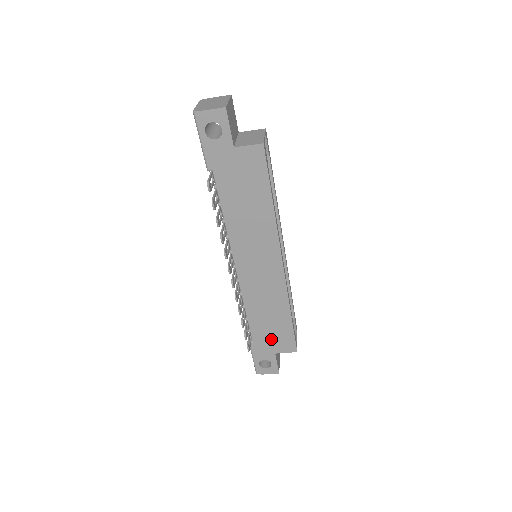
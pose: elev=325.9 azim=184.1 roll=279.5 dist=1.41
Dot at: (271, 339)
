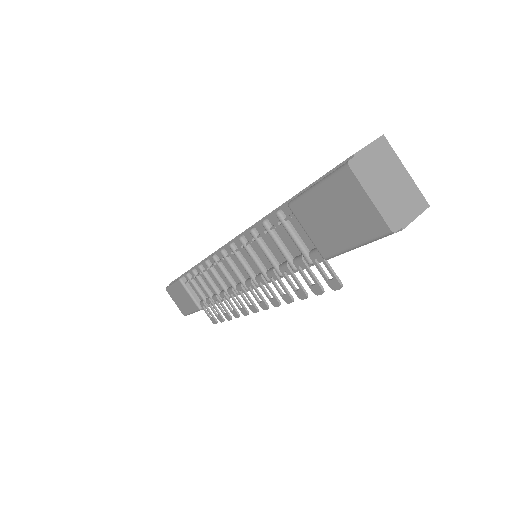
Dot at: occluded
